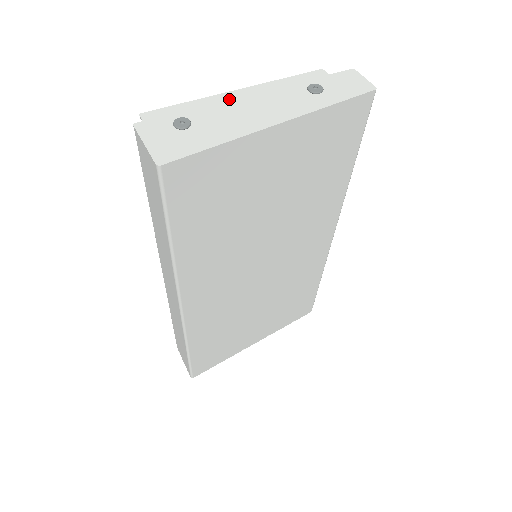
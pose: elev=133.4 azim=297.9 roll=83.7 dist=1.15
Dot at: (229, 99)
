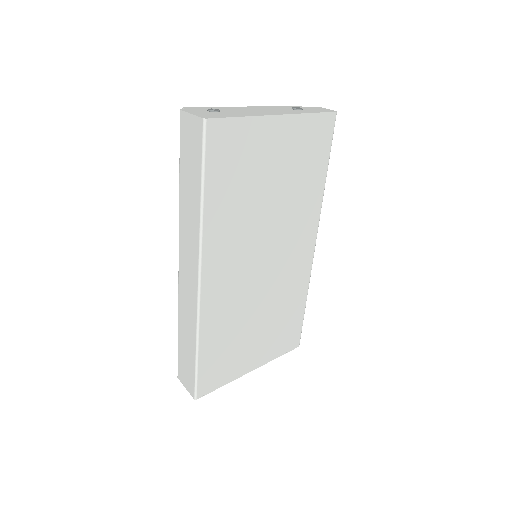
Dot at: (241, 108)
